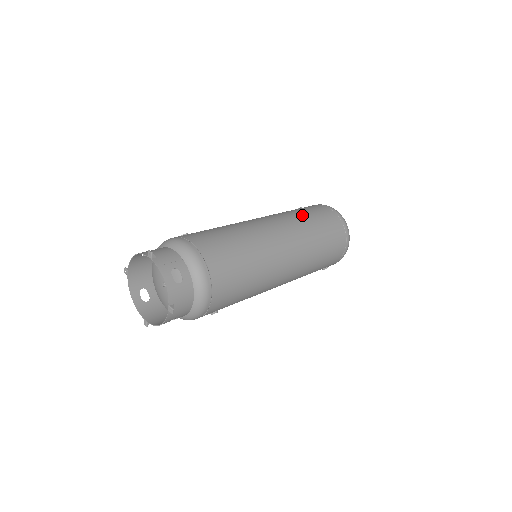
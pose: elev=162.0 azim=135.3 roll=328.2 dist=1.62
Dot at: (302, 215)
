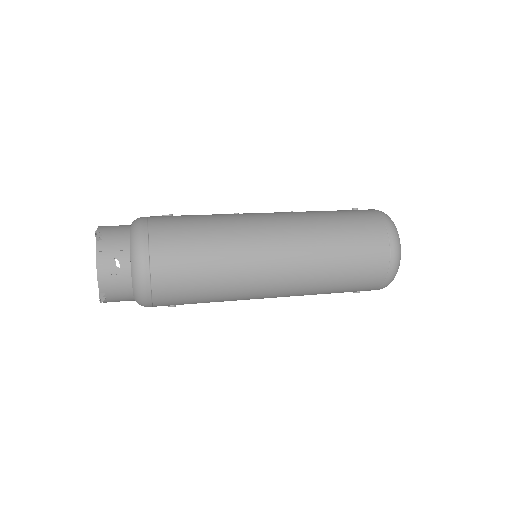
Dot at: (330, 226)
